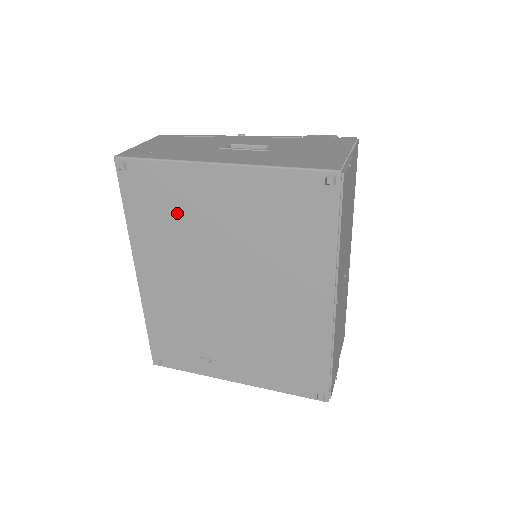
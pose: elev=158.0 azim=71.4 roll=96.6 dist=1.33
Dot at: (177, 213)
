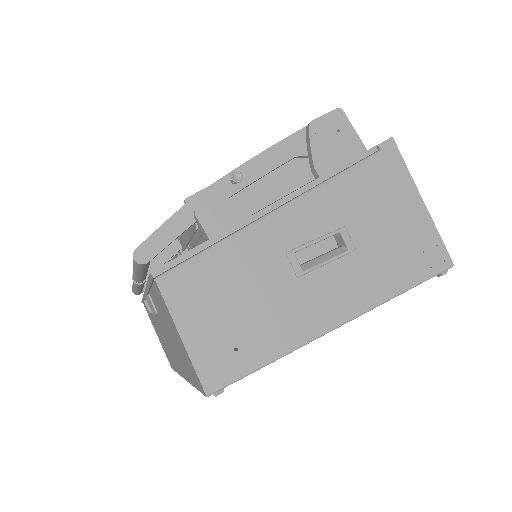
Dot at: occluded
